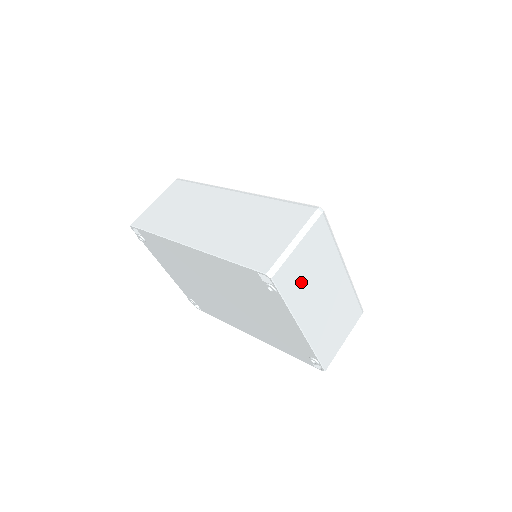
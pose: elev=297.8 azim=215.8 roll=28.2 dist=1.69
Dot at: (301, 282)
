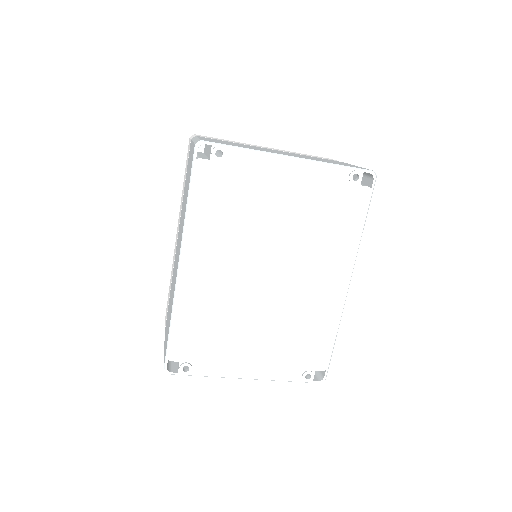
Dot at: occluded
